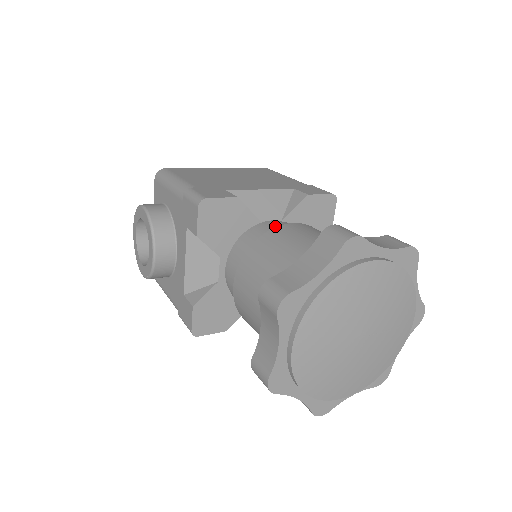
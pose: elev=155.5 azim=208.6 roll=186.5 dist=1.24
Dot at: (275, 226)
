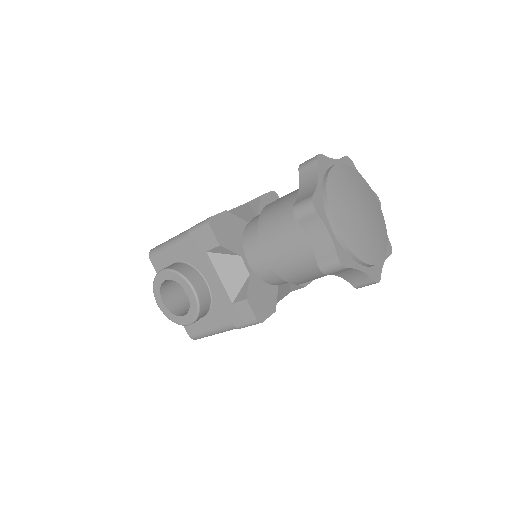
Dot at: occluded
